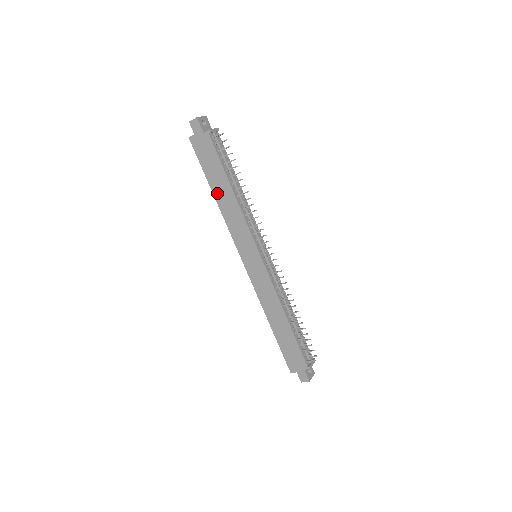
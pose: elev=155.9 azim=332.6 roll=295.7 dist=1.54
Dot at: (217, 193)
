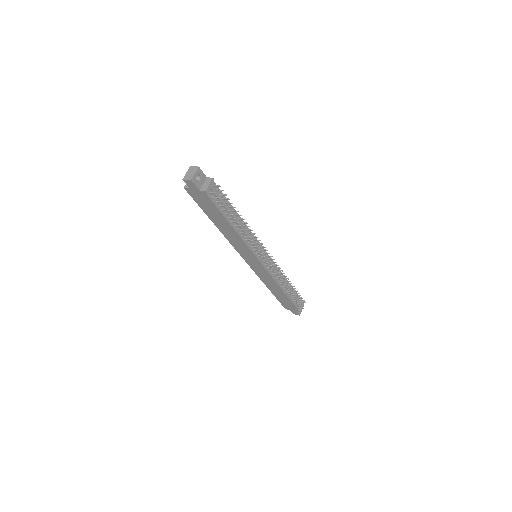
Dot at: (218, 224)
